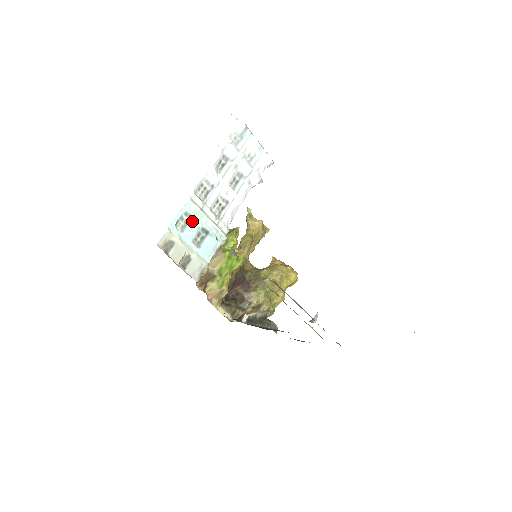
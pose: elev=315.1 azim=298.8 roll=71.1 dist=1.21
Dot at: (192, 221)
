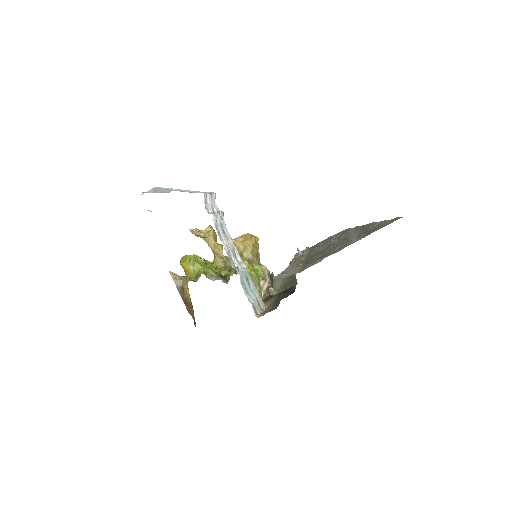
Dot at: (244, 283)
